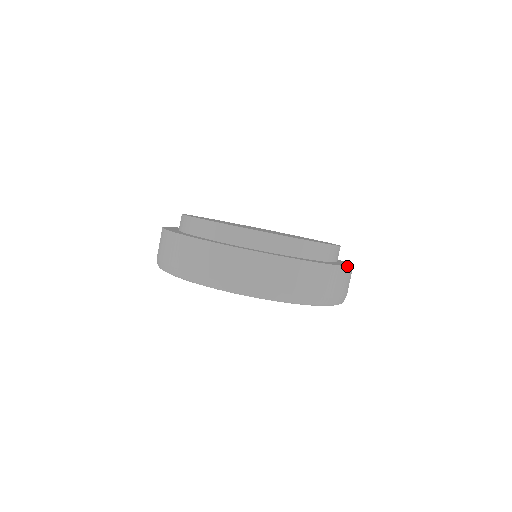
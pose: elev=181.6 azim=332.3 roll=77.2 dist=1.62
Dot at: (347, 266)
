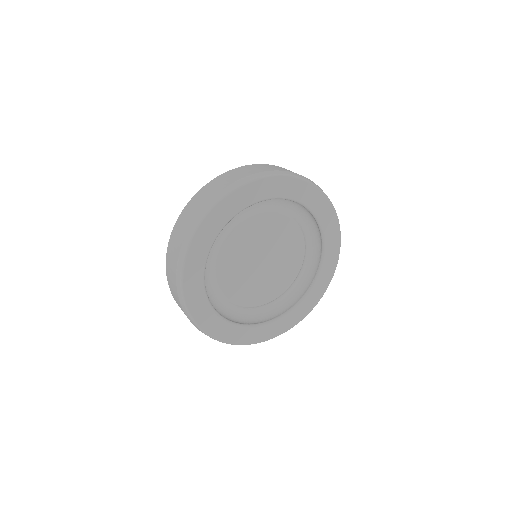
Dot at: occluded
